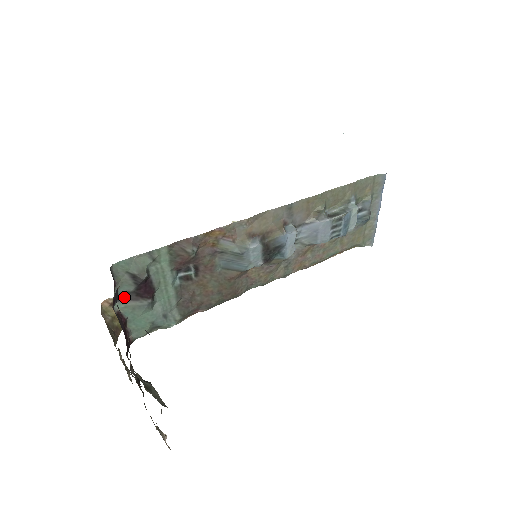
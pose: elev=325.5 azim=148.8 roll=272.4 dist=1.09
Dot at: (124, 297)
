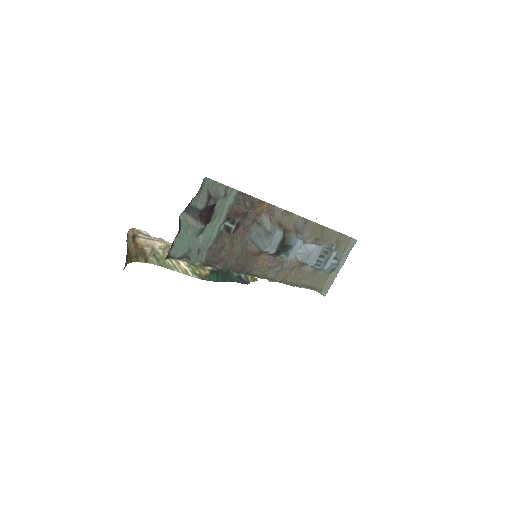
Dot at: (191, 211)
